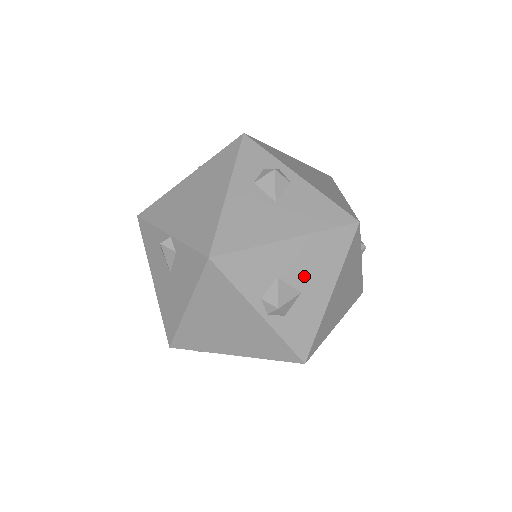
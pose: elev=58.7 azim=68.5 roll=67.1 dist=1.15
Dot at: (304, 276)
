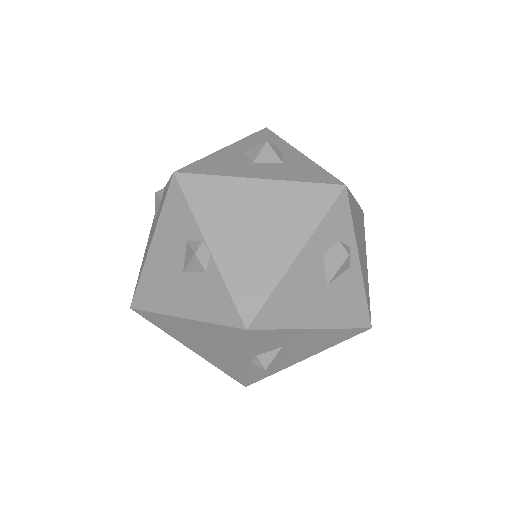
Dot at: (301, 348)
